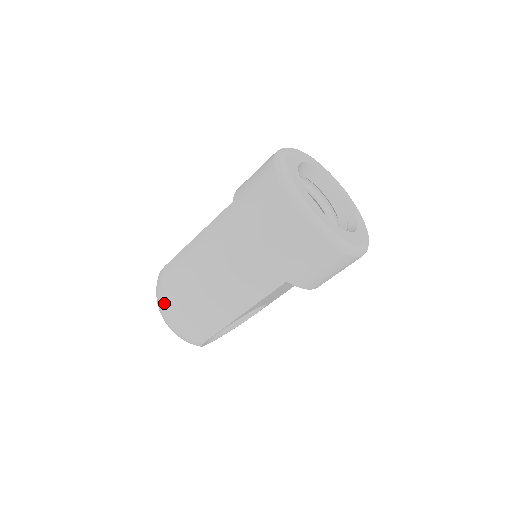
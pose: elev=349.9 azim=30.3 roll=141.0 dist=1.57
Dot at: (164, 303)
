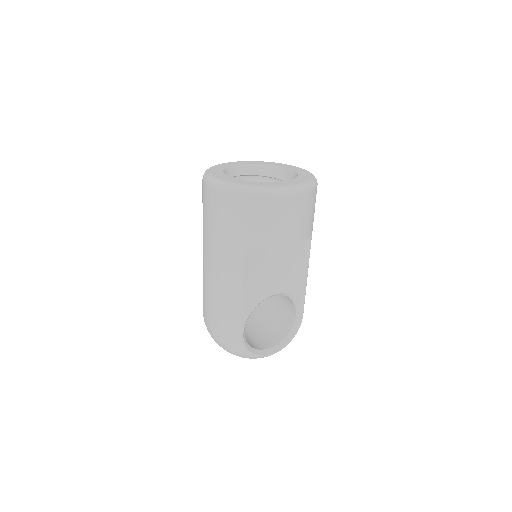
Dot at: occluded
